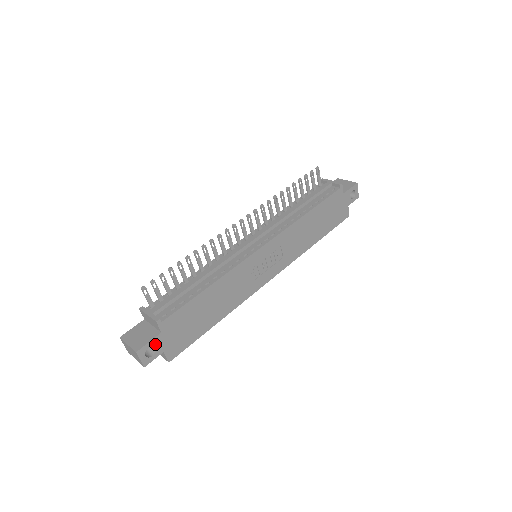
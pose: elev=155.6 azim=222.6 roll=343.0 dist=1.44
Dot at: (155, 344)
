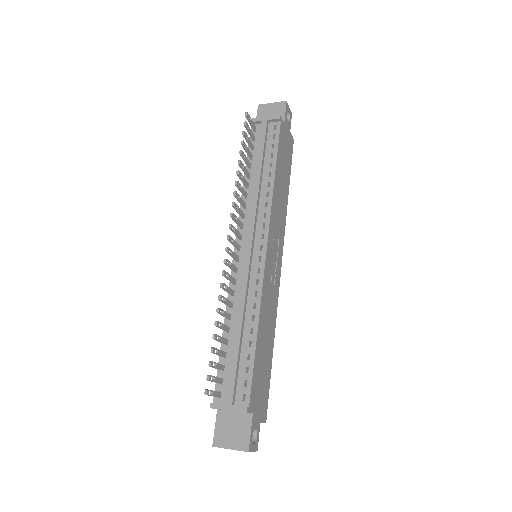
Dot at: (254, 427)
